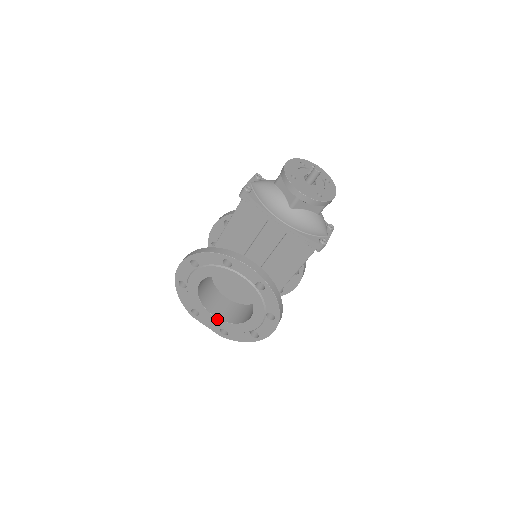
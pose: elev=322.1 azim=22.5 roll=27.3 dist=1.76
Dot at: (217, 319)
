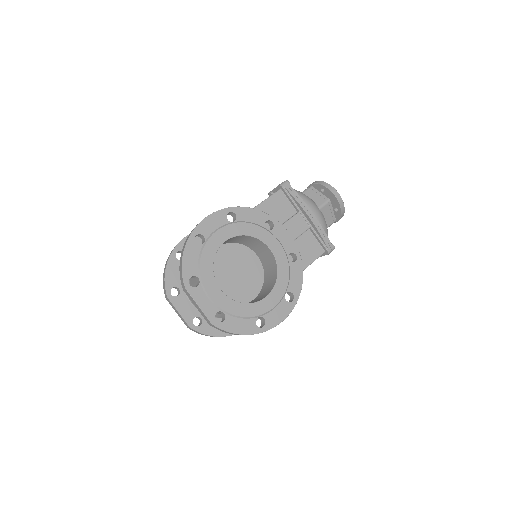
Dot at: (223, 294)
